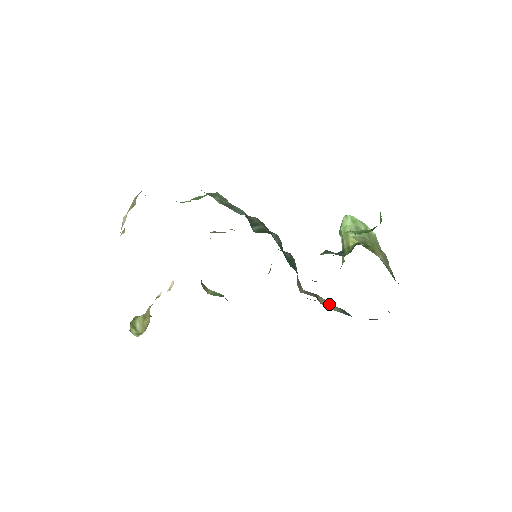
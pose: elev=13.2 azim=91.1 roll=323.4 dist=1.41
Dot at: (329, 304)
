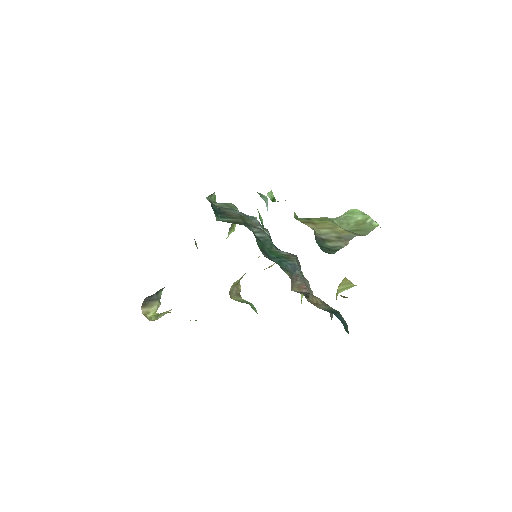
Dot at: (320, 303)
